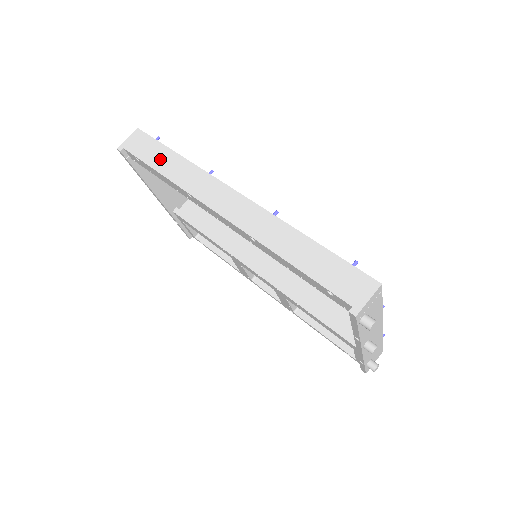
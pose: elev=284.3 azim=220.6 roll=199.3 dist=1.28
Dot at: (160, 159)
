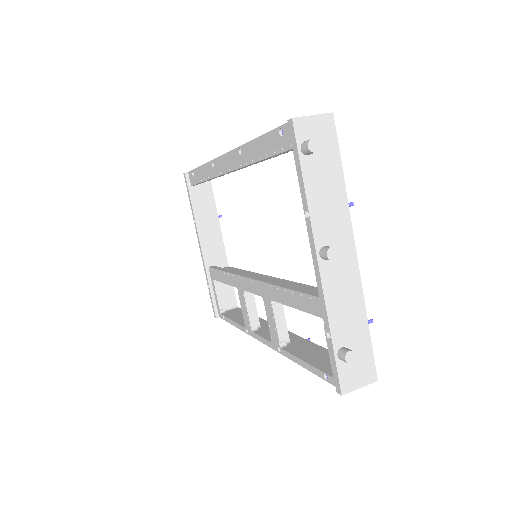
Dot at: occluded
